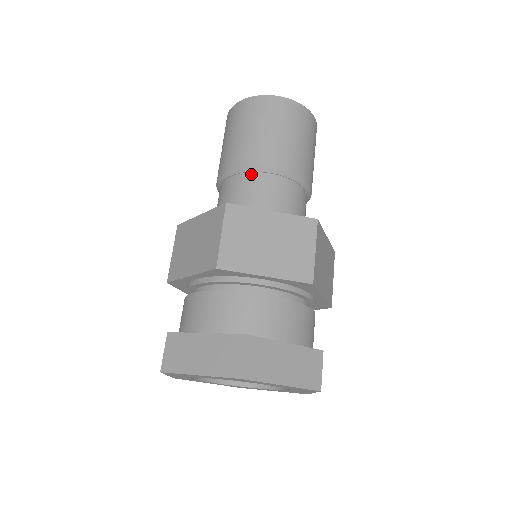
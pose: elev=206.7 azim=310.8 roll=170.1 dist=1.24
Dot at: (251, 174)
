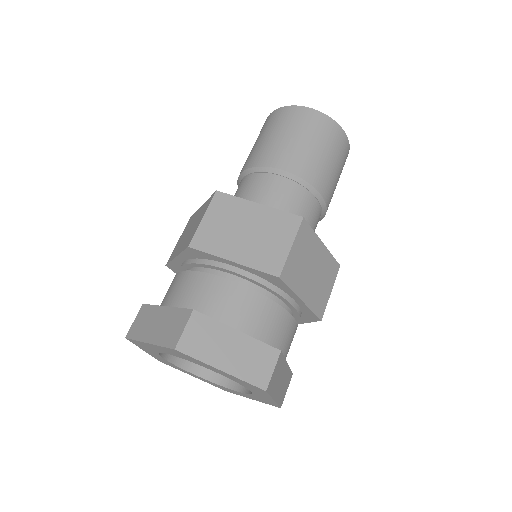
Dot at: (260, 174)
